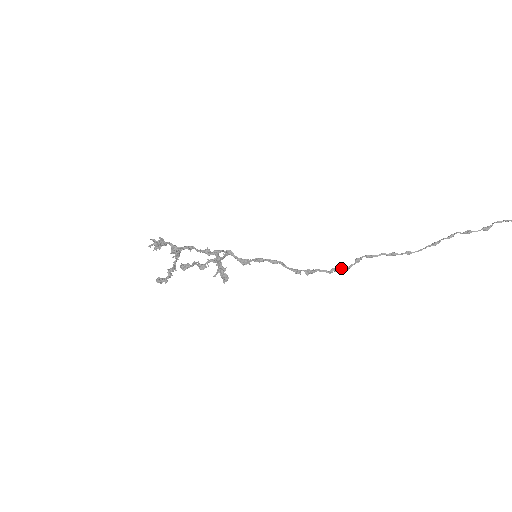
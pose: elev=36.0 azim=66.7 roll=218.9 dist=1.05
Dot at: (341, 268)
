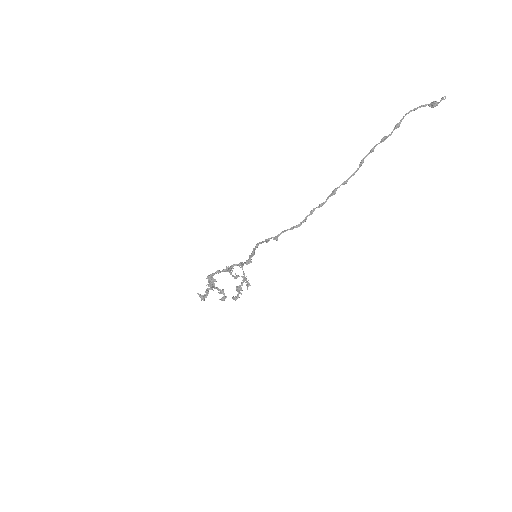
Dot at: (300, 224)
